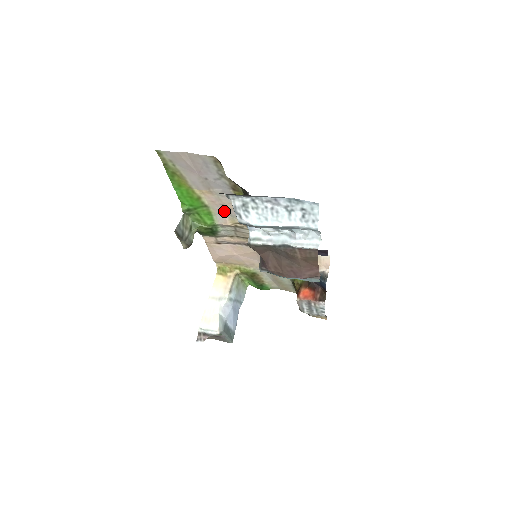
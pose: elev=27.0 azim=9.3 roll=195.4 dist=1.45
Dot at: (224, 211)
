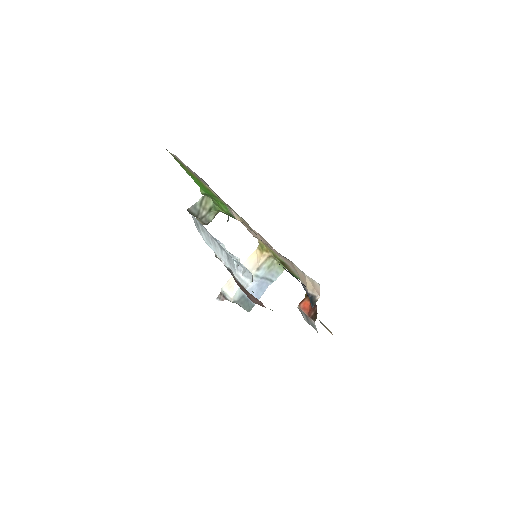
Dot at: (230, 208)
